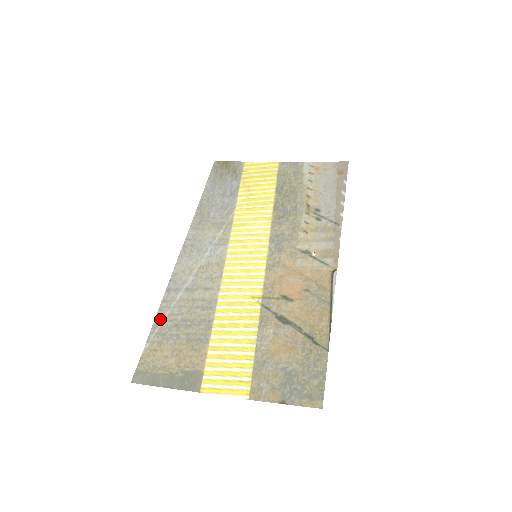
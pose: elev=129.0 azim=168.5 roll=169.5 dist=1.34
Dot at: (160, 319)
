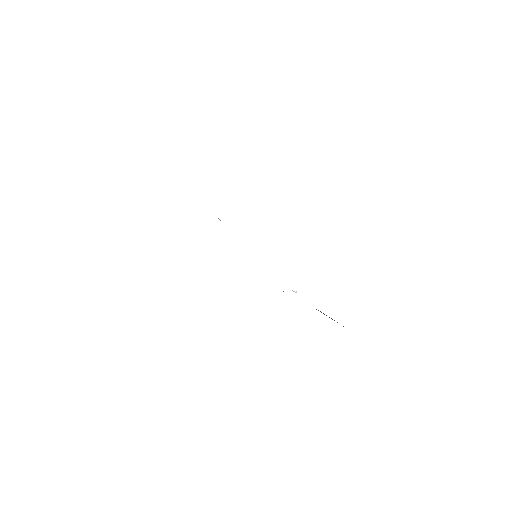
Dot at: occluded
